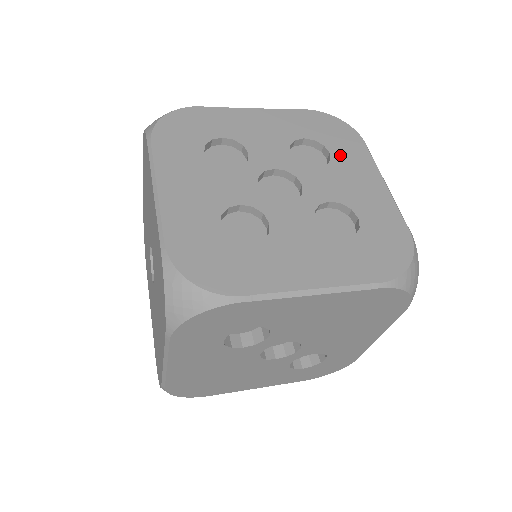
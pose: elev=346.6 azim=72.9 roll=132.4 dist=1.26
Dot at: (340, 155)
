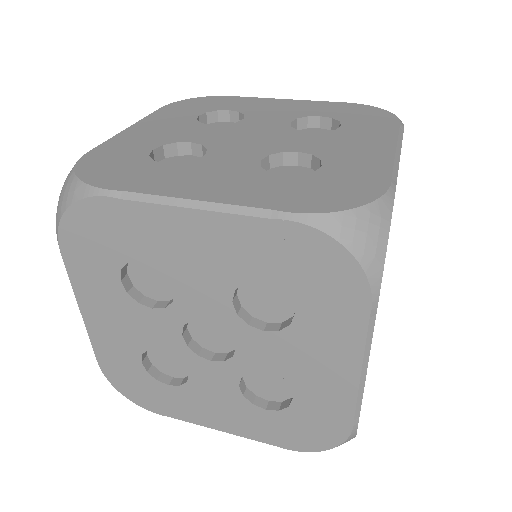
Dot at: (310, 320)
